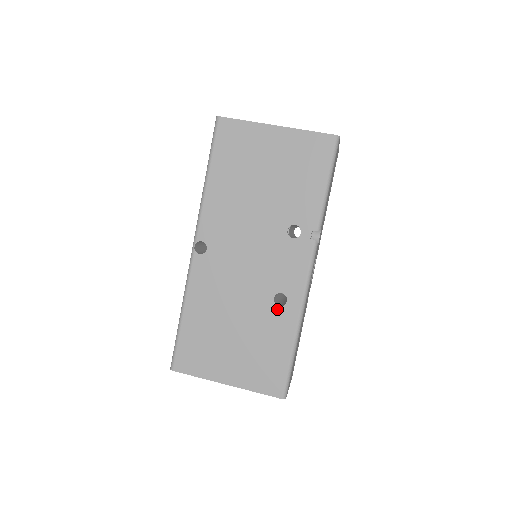
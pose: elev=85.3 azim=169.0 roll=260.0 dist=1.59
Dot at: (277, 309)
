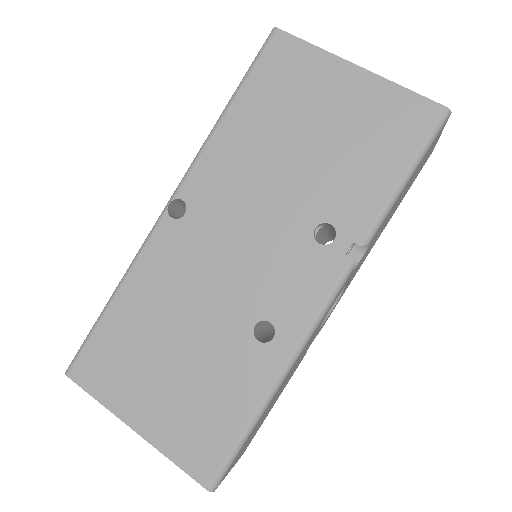
Dot at: (253, 344)
